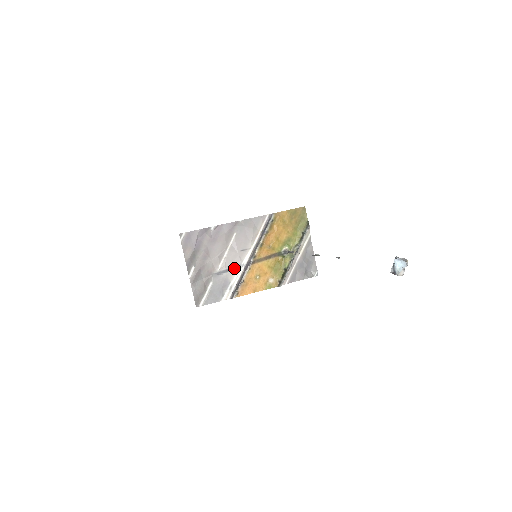
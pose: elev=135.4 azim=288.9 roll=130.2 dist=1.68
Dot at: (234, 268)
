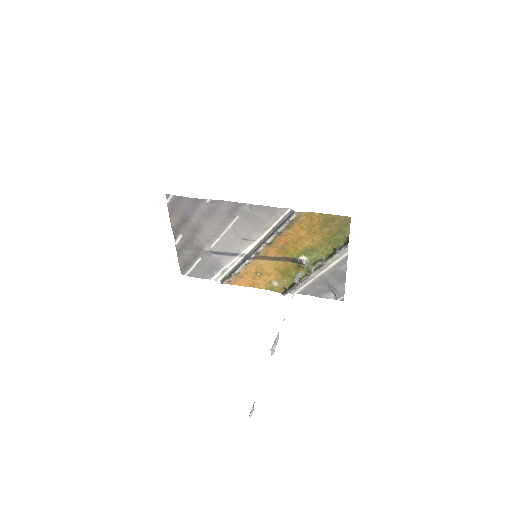
Dot at: (230, 254)
